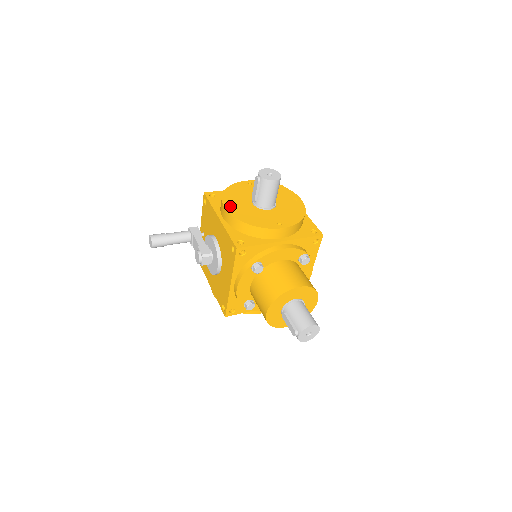
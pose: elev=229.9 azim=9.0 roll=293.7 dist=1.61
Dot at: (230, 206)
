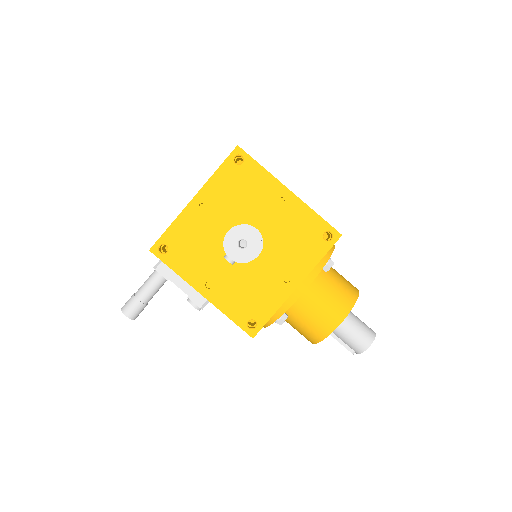
Dot at: (206, 281)
